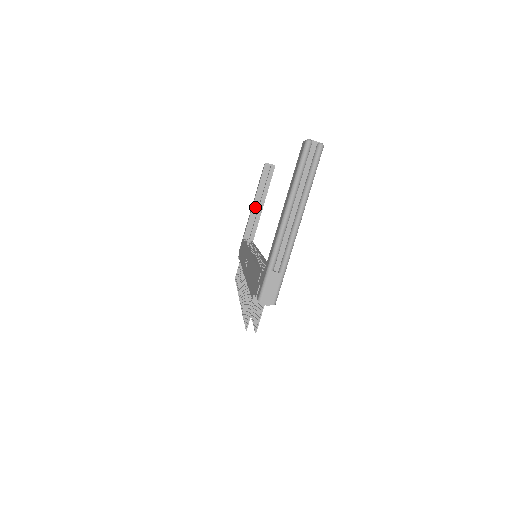
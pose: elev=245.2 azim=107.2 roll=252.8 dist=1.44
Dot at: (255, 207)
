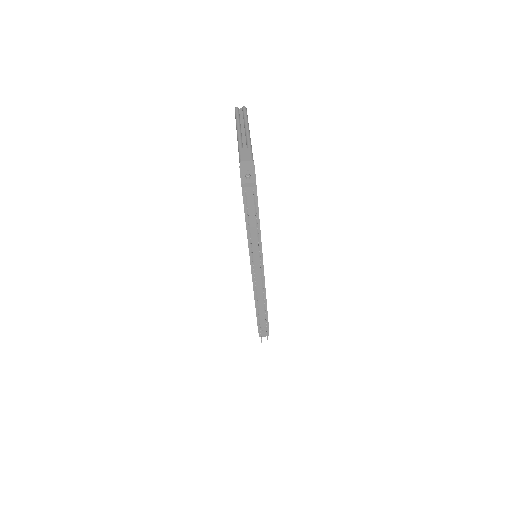
Dot at: occluded
